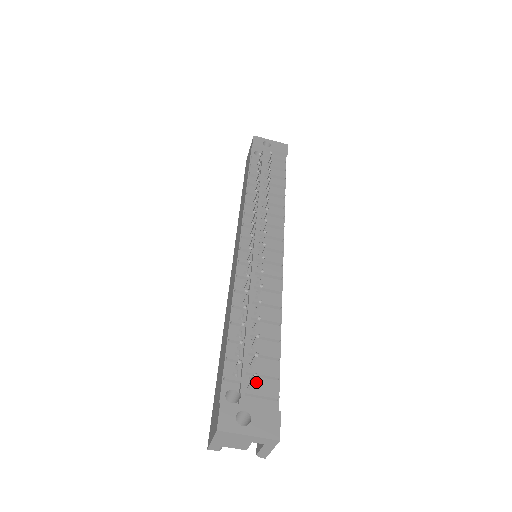
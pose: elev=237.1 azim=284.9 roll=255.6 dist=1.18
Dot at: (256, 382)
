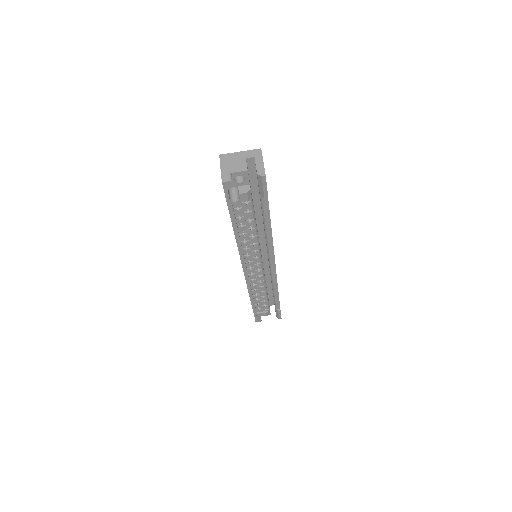
Dot at: occluded
